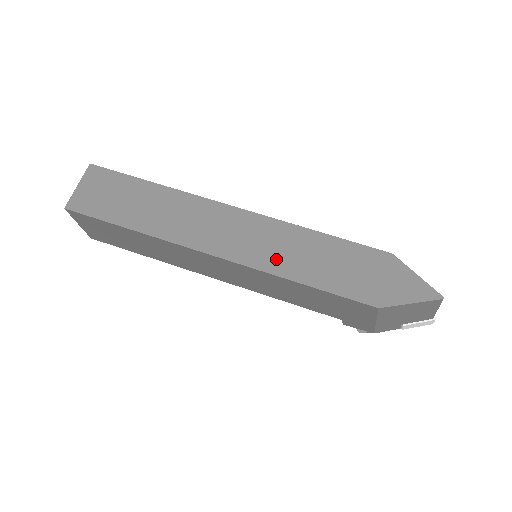
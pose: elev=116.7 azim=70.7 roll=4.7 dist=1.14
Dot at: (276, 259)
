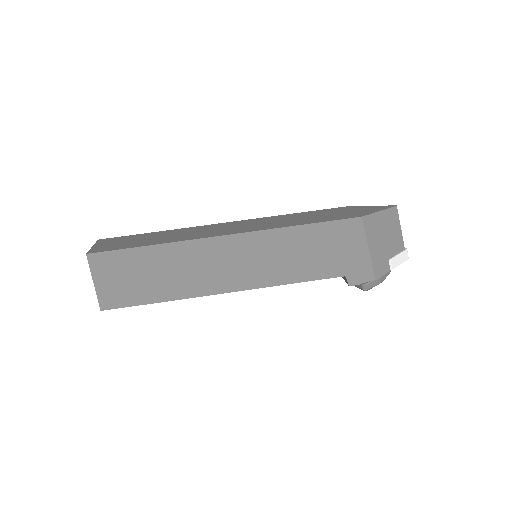
Dot at: (274, 225)
